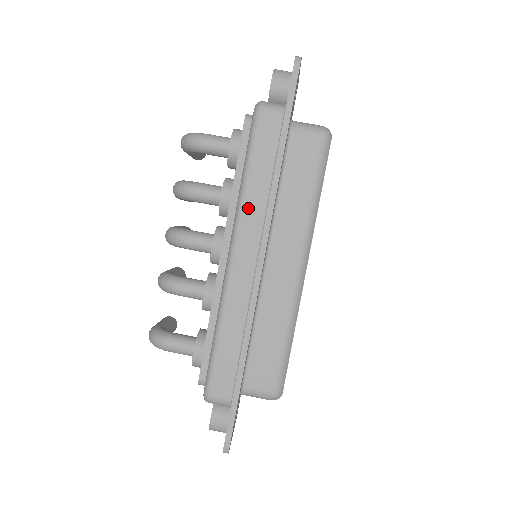
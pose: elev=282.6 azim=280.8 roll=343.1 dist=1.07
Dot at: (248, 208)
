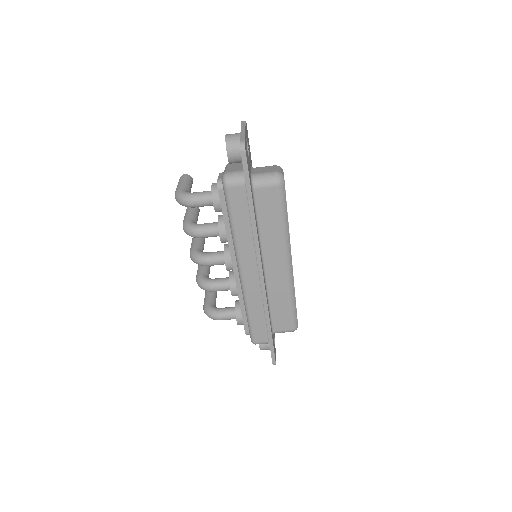
Dot at: (242, 246)
